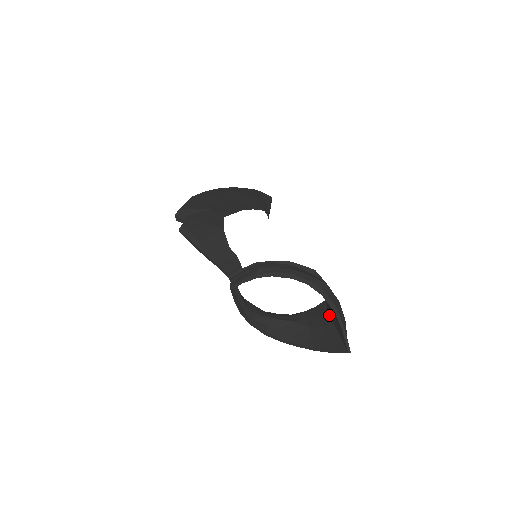
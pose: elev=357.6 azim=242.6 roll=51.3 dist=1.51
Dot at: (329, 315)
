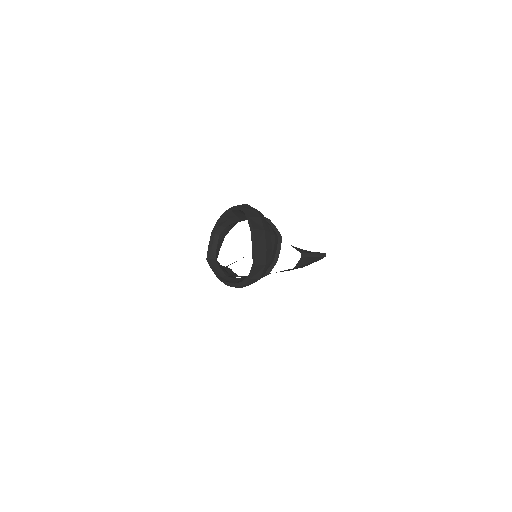
Dot at: occluded
